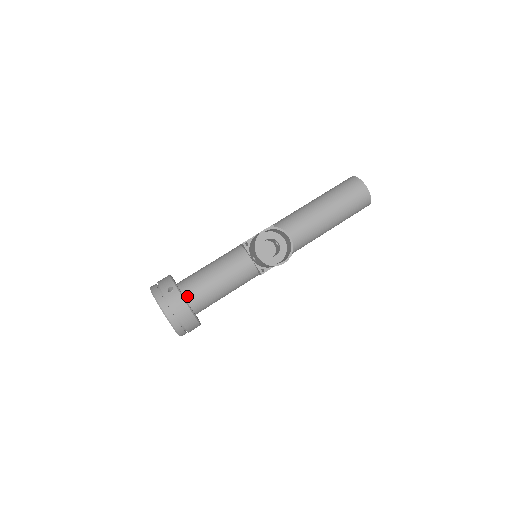
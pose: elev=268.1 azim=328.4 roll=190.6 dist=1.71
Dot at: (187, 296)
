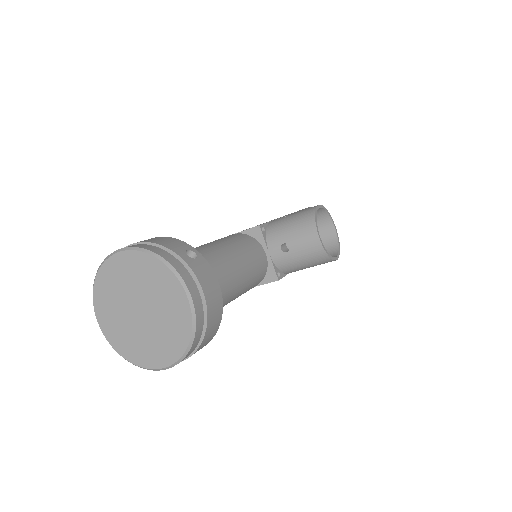
Dot at: occluded
